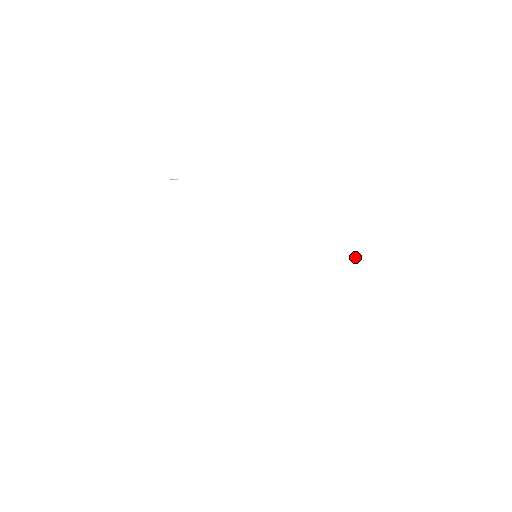
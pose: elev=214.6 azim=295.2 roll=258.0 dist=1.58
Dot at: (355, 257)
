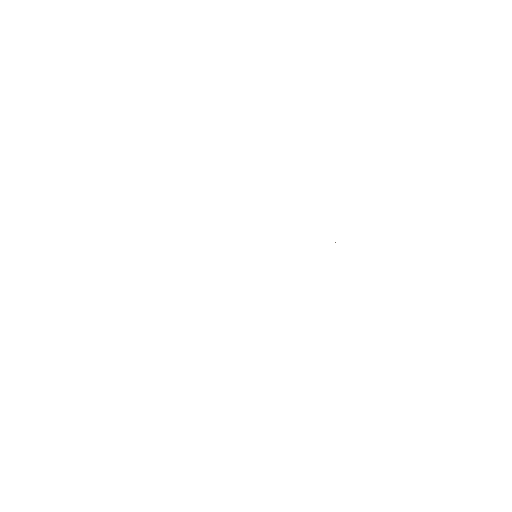
Dot at: occluded
